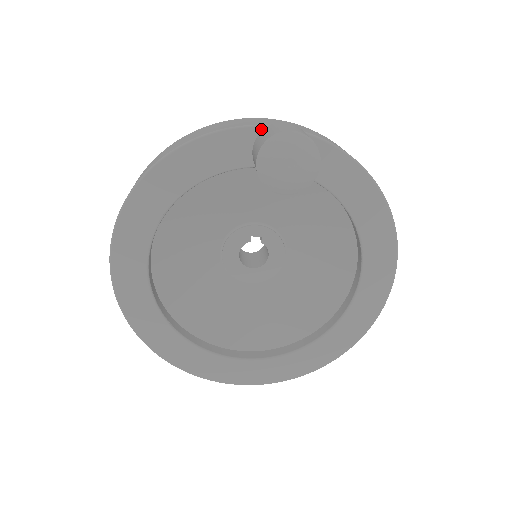
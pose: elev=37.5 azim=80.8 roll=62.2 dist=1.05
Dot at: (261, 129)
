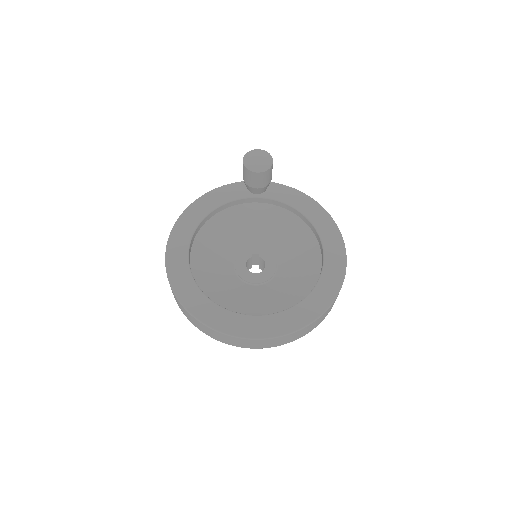
Dot at: occluded
